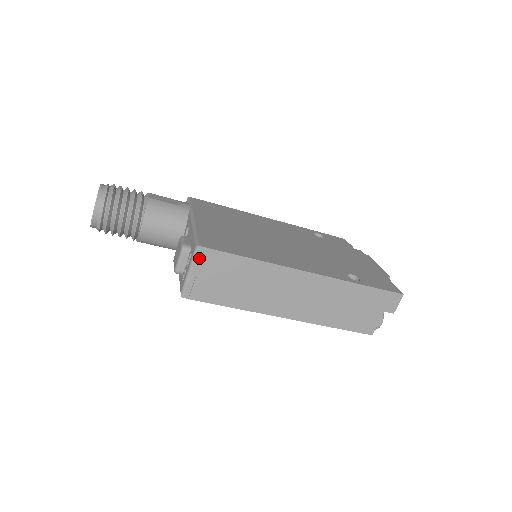
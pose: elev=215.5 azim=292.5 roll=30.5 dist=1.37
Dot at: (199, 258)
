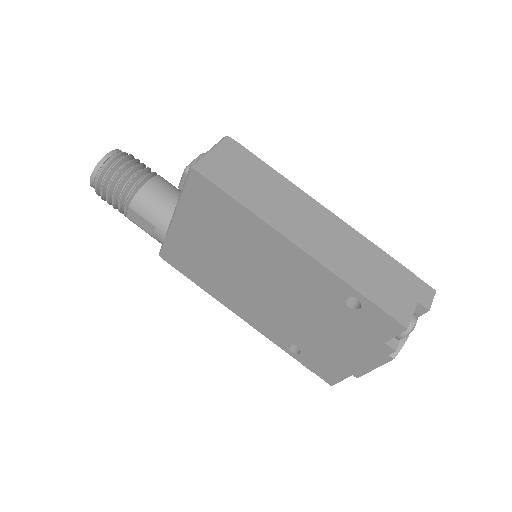
Dot at: (224, 145)
